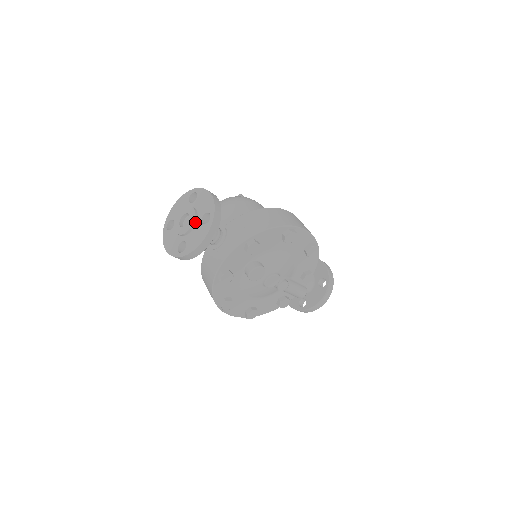
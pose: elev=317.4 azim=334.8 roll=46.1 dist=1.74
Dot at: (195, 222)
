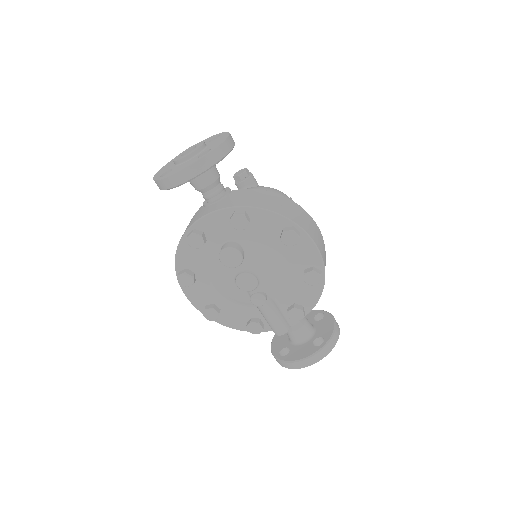
Dot at: (194, 154)
